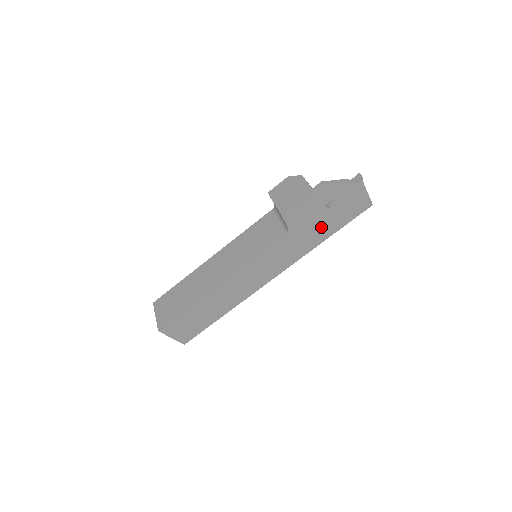
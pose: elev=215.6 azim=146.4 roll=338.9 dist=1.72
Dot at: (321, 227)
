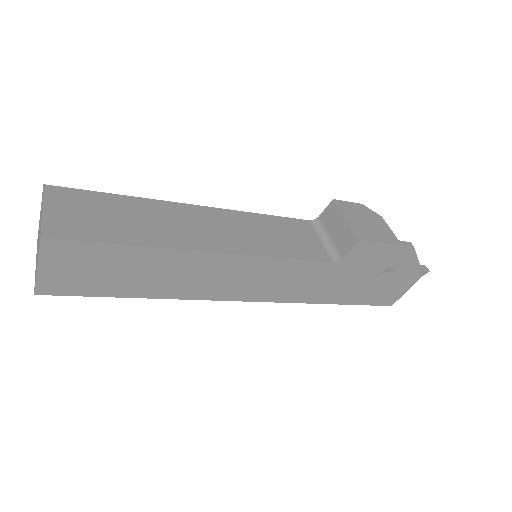
Dot at: (350, 287)
